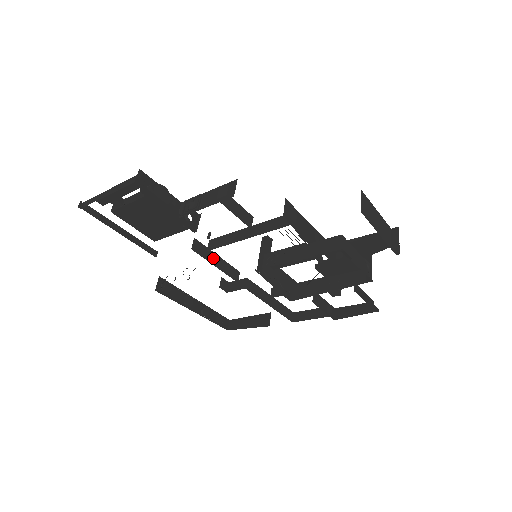
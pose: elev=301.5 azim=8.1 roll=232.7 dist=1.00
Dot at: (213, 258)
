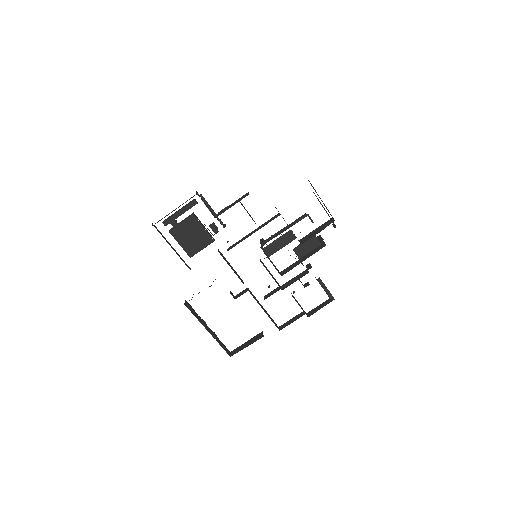
Dot at: (229, 264)
